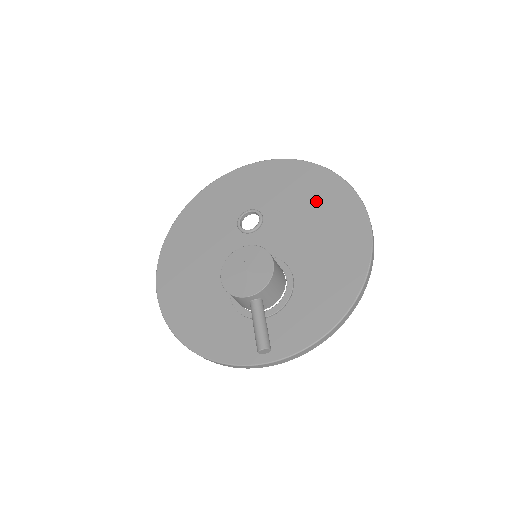
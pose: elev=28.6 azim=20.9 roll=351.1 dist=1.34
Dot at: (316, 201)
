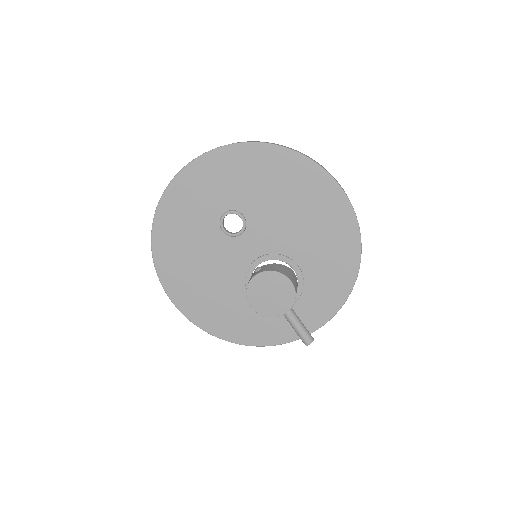
Dot at: (290, 189)
